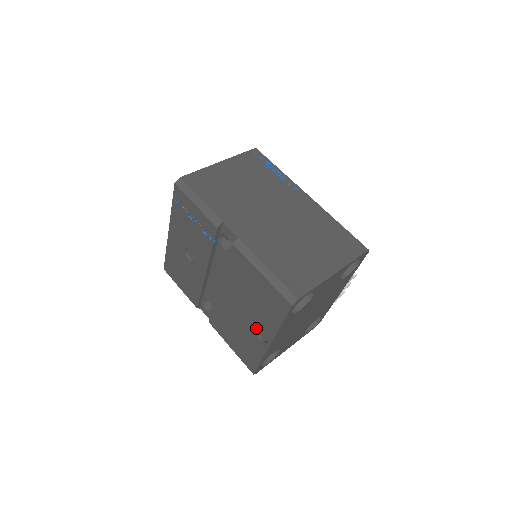
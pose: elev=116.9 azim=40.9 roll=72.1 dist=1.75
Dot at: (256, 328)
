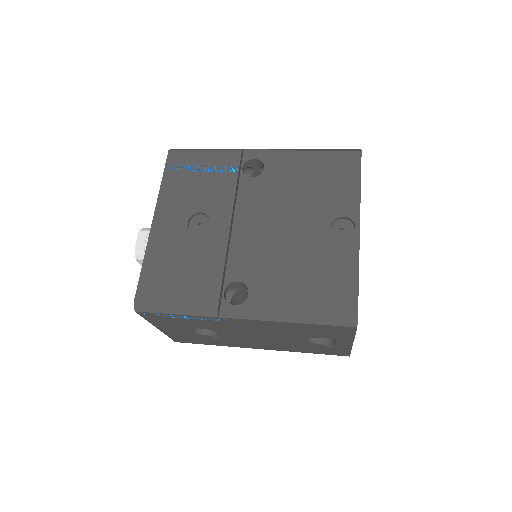
Dot at: (331, 229)
